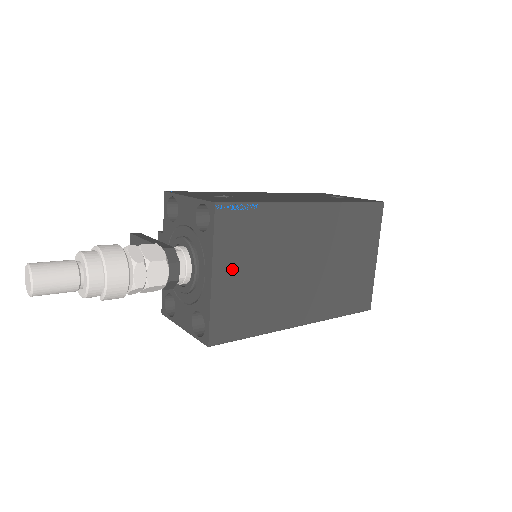
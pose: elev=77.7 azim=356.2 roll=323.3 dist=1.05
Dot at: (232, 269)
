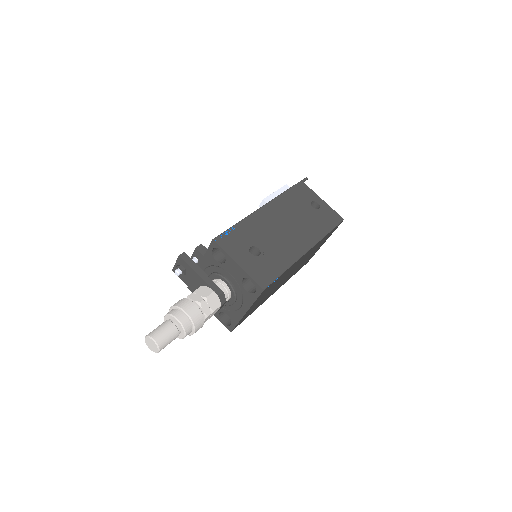
Dot at: (256, 303)
